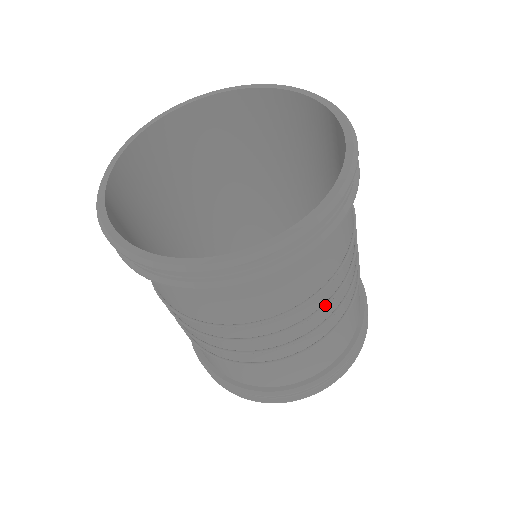
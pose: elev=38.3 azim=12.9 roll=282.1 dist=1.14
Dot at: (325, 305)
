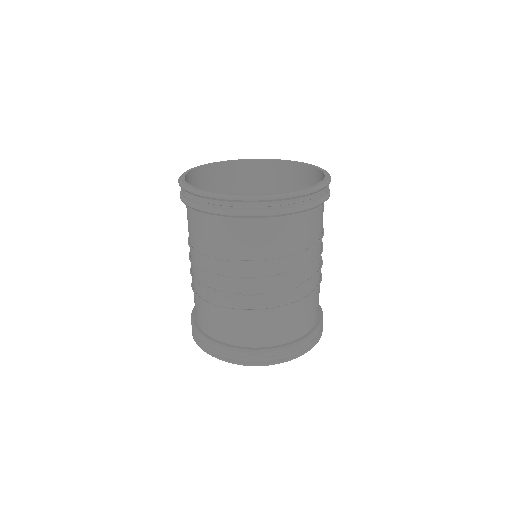
Dot at: (300, 269)
